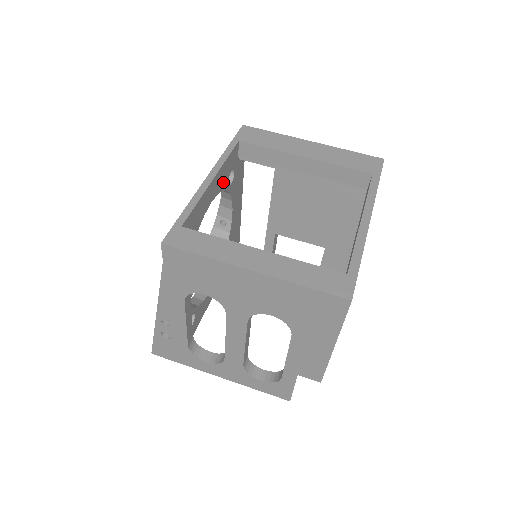
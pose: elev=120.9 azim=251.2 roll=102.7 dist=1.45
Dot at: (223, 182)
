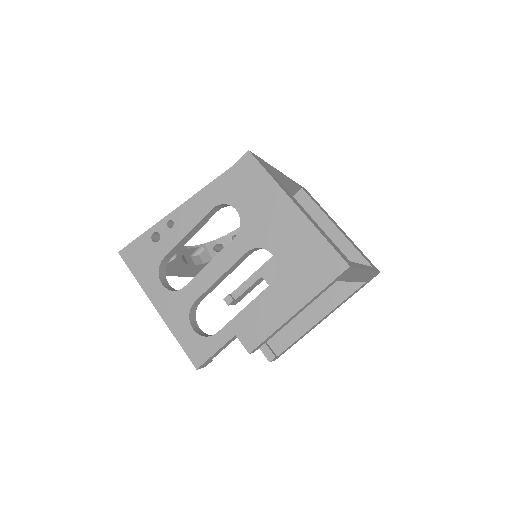
Dot at: occluded
